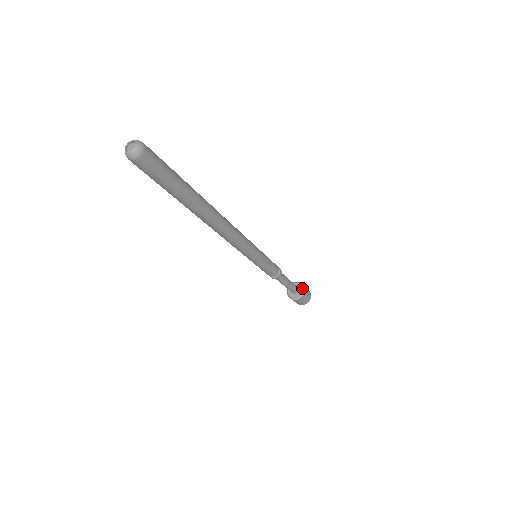
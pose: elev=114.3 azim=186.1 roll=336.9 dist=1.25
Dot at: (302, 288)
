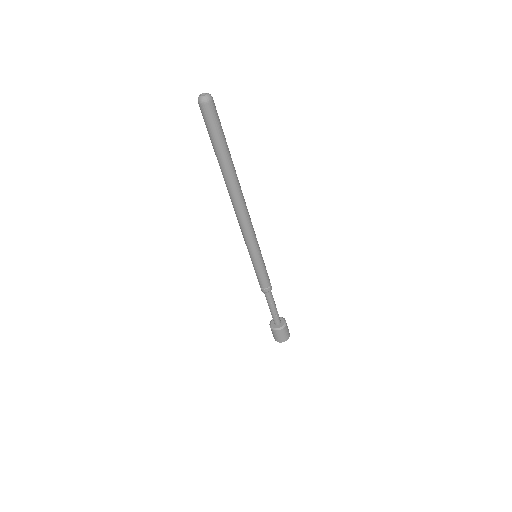
Dot at: (280, 317)
